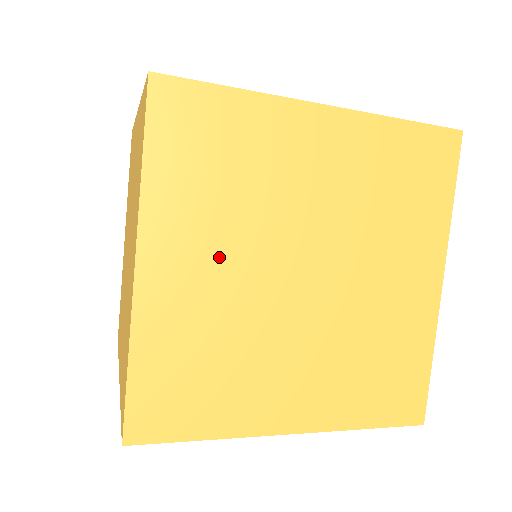
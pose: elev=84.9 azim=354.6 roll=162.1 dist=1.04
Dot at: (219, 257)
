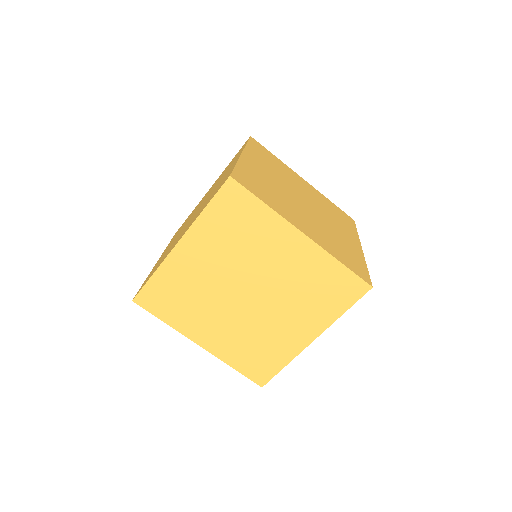
Dot at: (215, 320)
